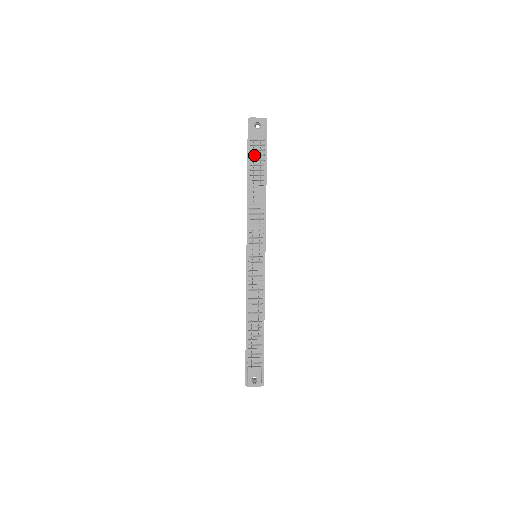
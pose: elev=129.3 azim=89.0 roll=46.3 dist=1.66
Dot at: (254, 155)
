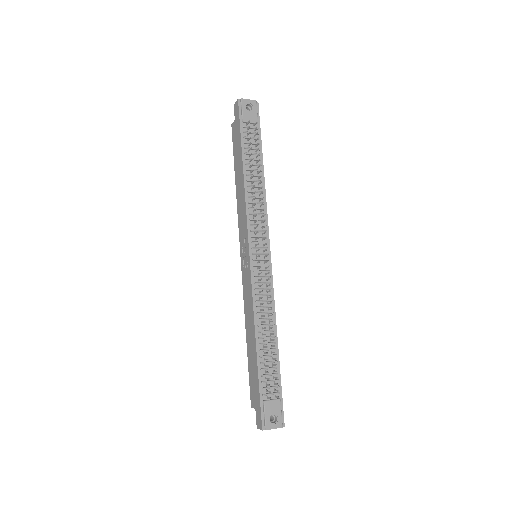
Dot at: (248, 138)
